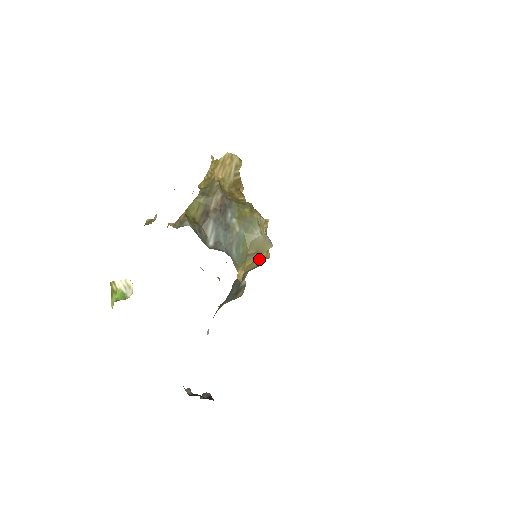
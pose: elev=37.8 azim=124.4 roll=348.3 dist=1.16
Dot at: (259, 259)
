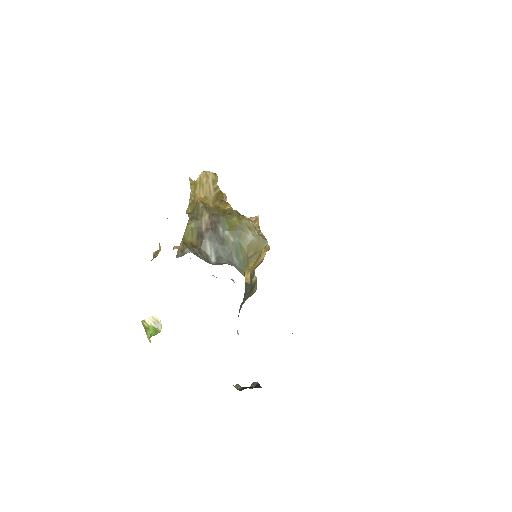
Dot at: (260, 257)
